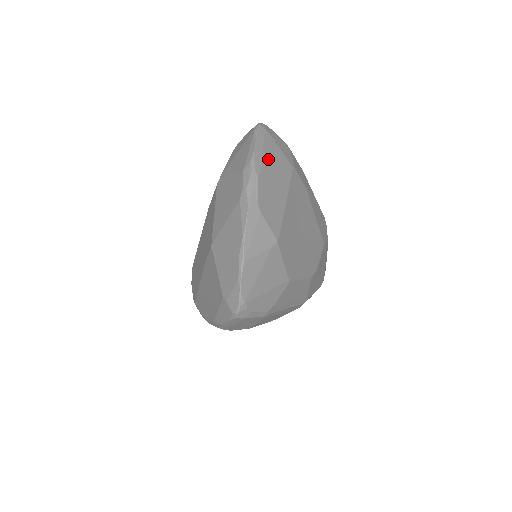
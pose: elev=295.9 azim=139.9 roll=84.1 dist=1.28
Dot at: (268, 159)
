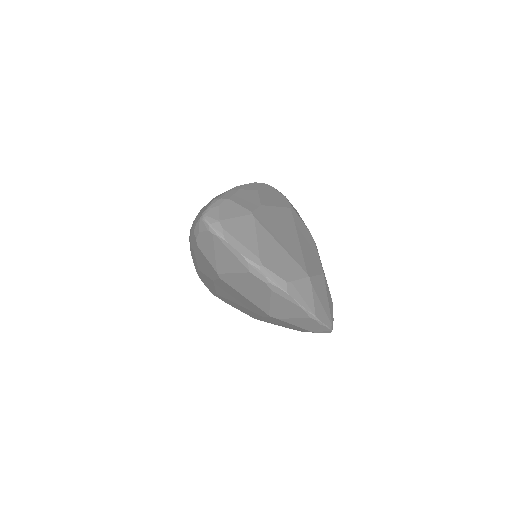
Dot at: (247, 242)
